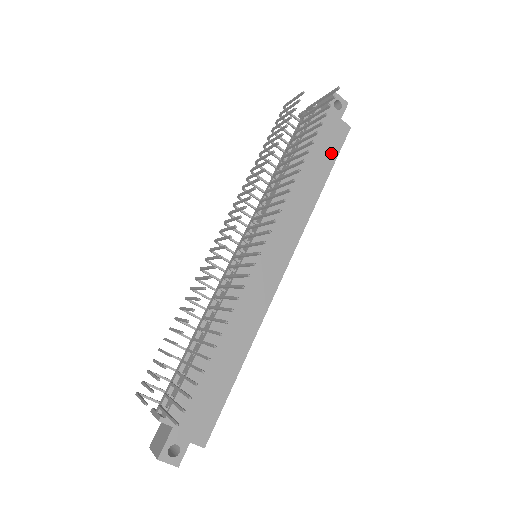
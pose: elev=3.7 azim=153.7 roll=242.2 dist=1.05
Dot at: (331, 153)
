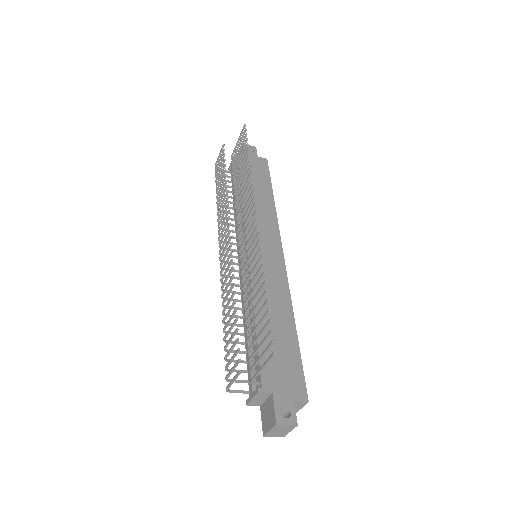
Dot at: (265, 176)
